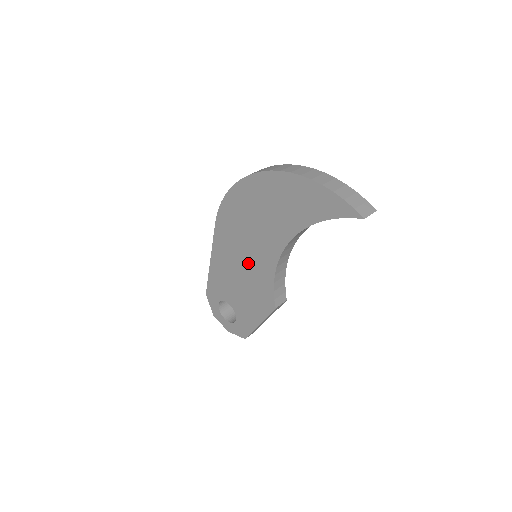
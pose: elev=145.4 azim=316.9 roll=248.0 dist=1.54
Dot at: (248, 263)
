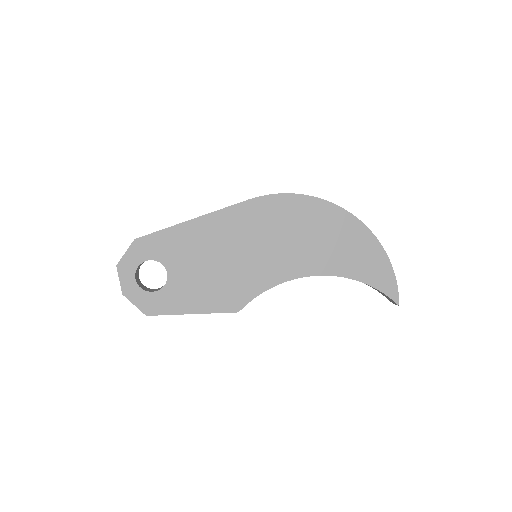
Dot at: (251, 257)
